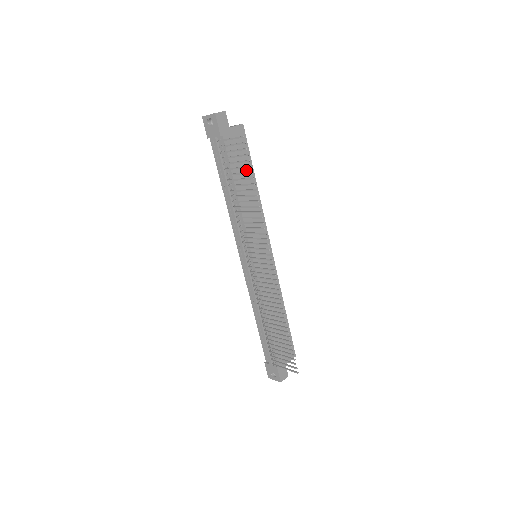
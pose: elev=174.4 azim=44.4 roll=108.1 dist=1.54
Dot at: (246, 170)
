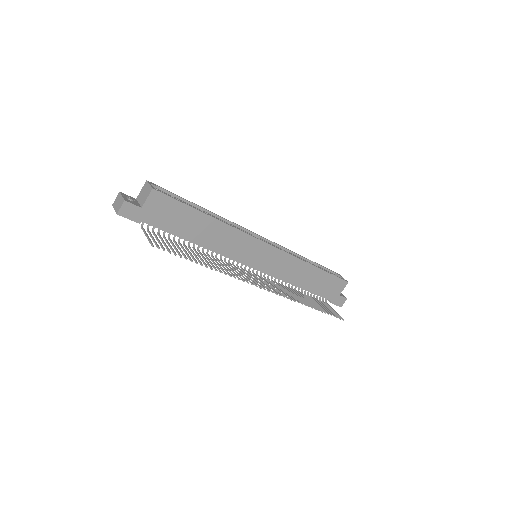
Dot at: (190, 218)
